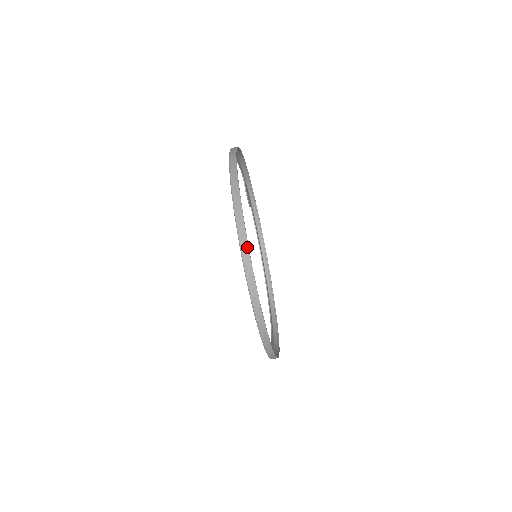
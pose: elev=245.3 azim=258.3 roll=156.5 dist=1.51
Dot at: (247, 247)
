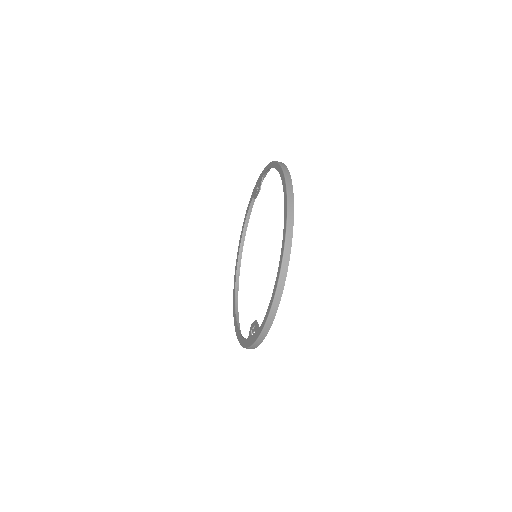
Dot at: (284, 280)
